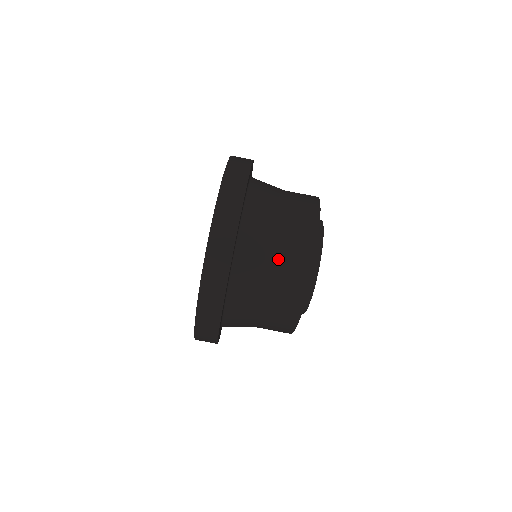
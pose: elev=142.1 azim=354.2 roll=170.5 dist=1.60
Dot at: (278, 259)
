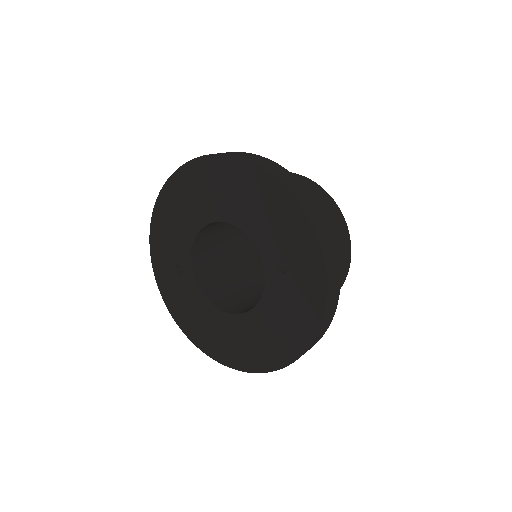
Dot at: occluded
